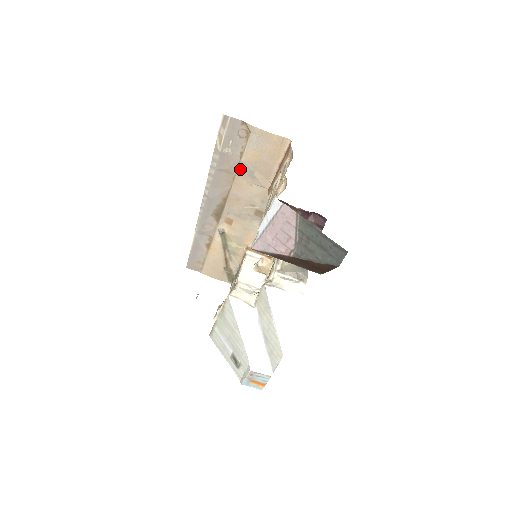
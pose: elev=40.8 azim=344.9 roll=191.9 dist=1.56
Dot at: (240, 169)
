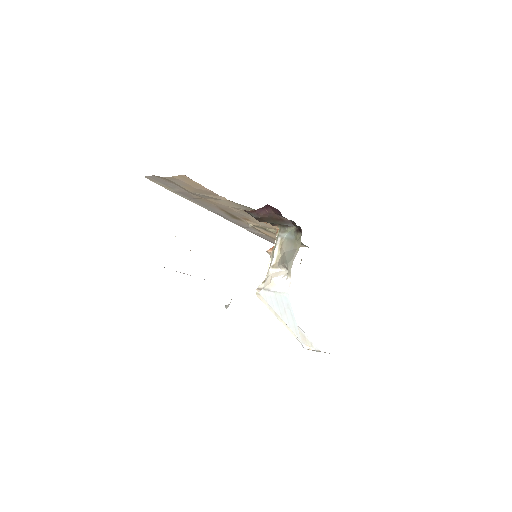
Dot at: (198, 196)
